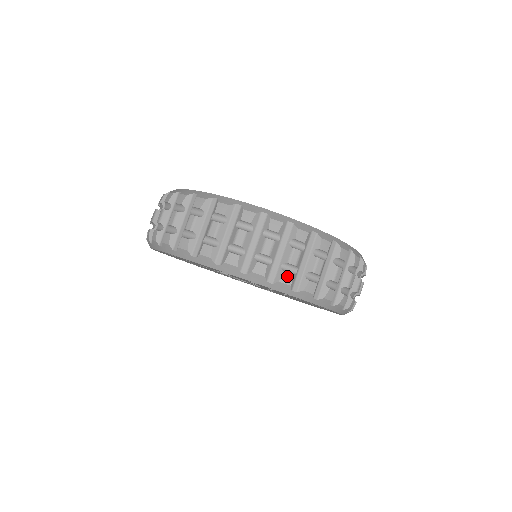
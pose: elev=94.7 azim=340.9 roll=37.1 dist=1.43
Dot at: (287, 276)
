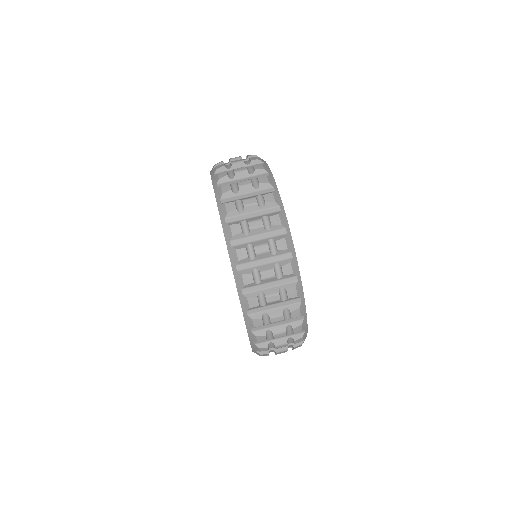
Dot at: (232, 205)
